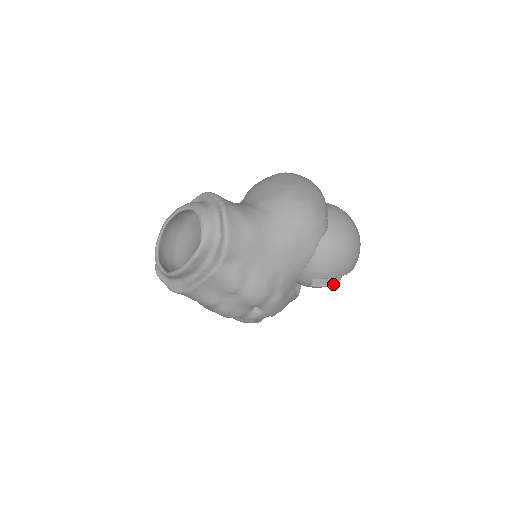
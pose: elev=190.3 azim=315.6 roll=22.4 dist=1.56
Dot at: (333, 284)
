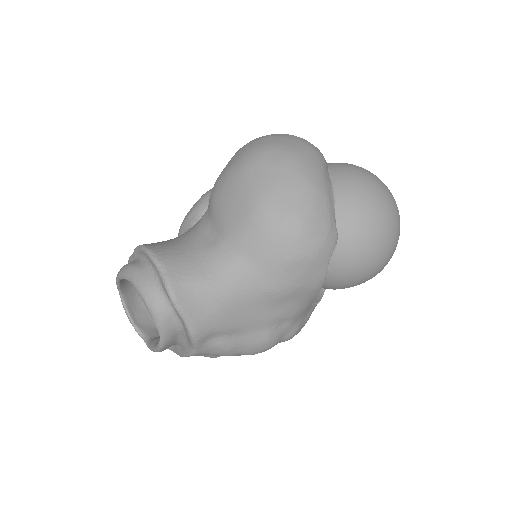
Dot at: occluded
